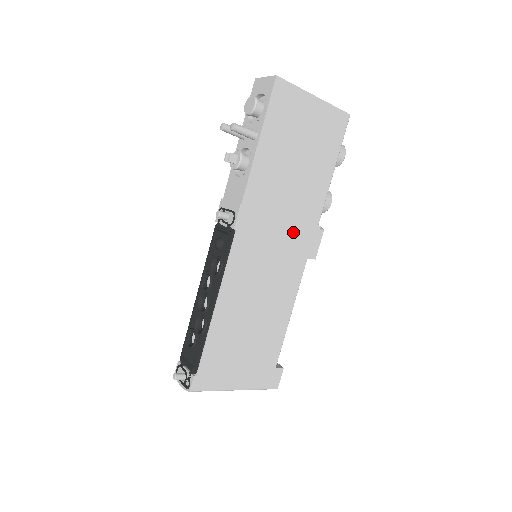
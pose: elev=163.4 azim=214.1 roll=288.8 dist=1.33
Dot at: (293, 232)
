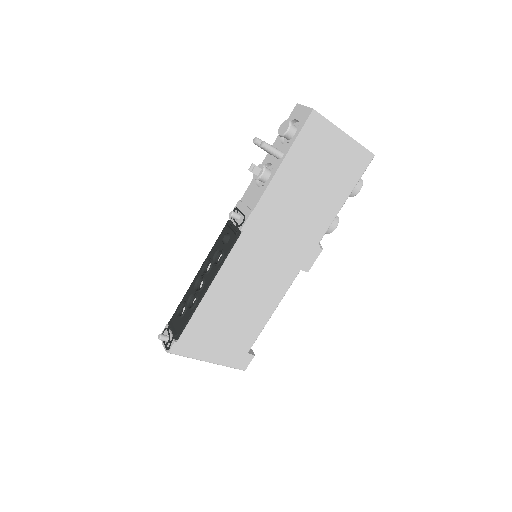
Dot at: (293, 245)
